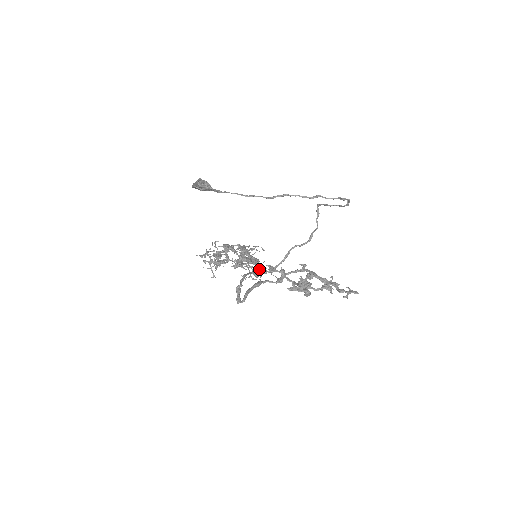
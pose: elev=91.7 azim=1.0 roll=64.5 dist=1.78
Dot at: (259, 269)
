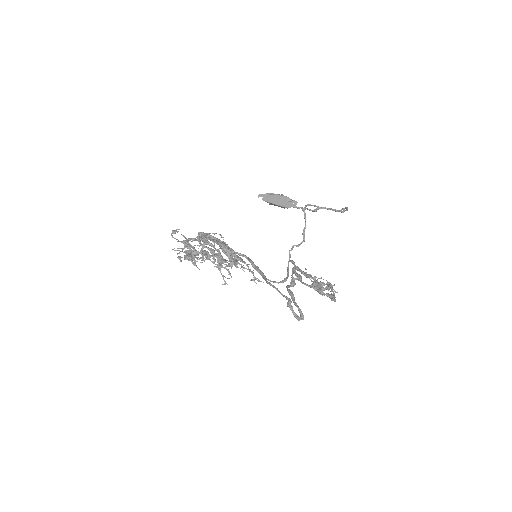
Dot at: (239, 264)
